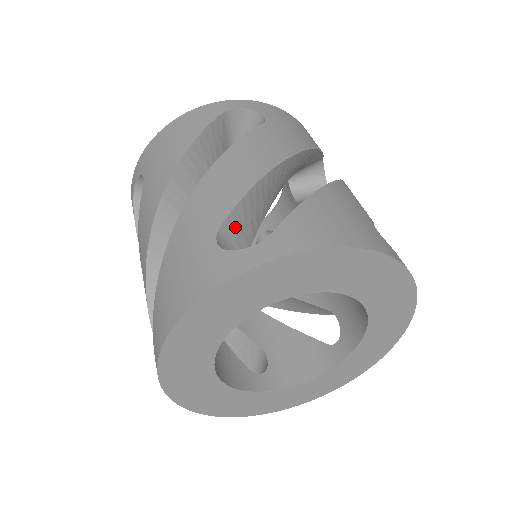
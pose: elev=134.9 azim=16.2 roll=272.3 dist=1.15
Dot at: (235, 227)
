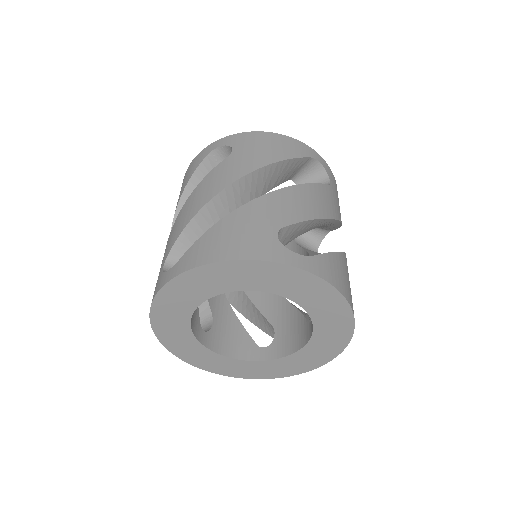
Dot at: (286, 234)
